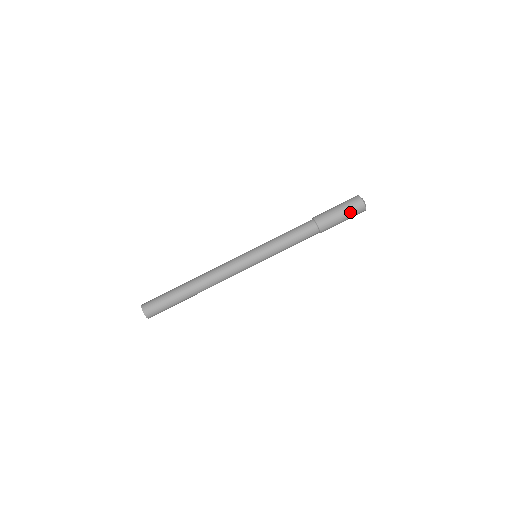
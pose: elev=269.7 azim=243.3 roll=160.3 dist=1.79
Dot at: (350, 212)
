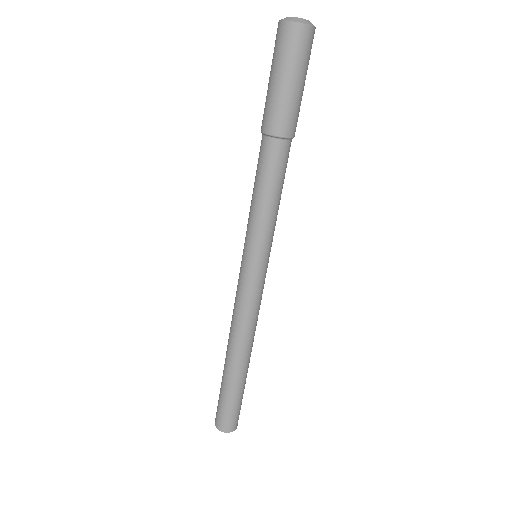
Dot at: (299, 63)
